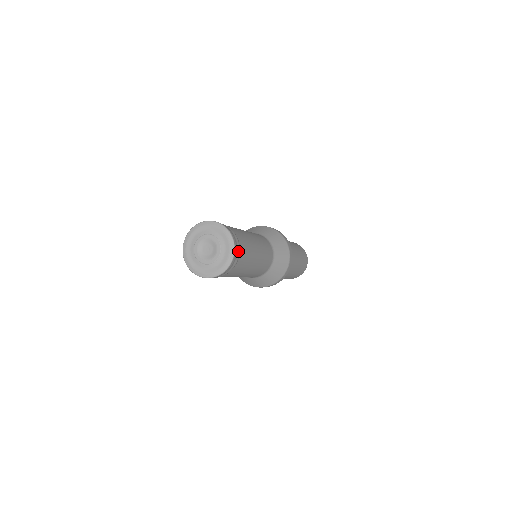
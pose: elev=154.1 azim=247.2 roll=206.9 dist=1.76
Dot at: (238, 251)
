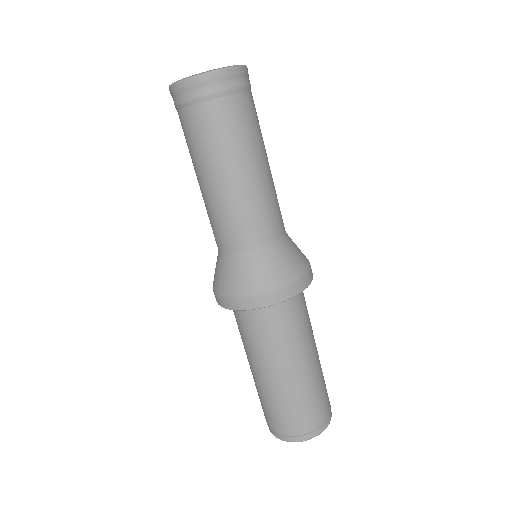
Dot at: (244, 83)
